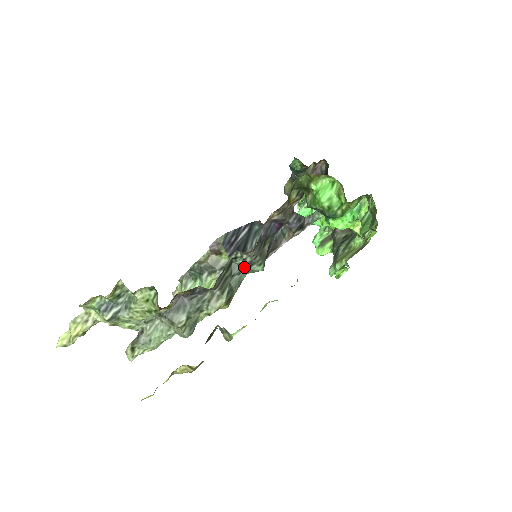
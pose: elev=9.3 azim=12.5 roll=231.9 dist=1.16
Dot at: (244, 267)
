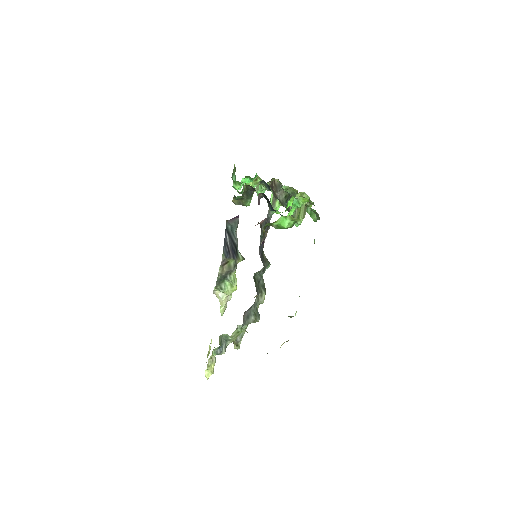
Dot at: (262, 273)
